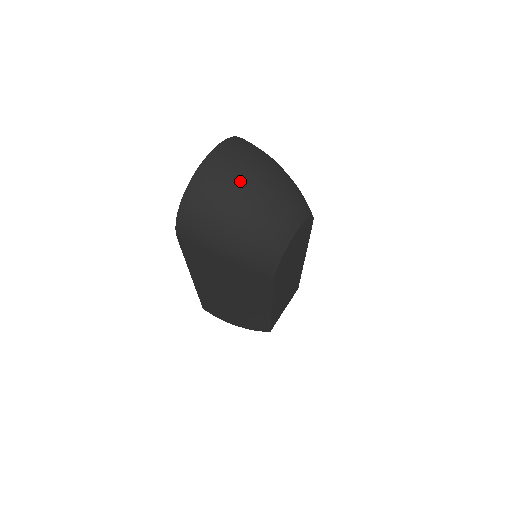
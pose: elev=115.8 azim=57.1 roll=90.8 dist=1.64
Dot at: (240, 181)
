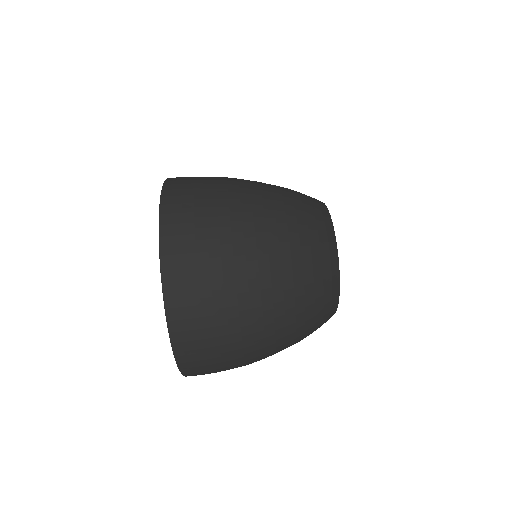
Dot at: (240, 292)
